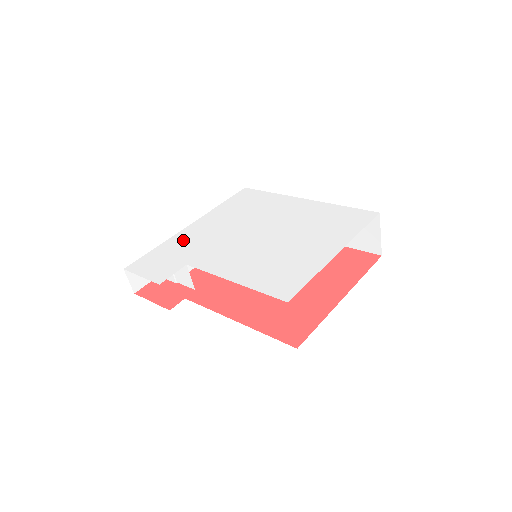
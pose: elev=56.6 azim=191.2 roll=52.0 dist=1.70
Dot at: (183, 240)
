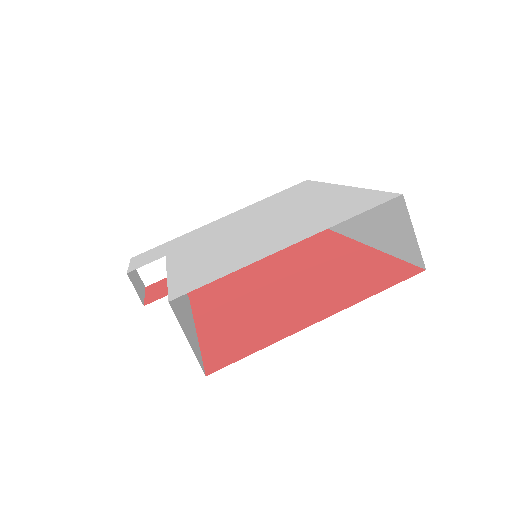
Dot at: (195, 233)
